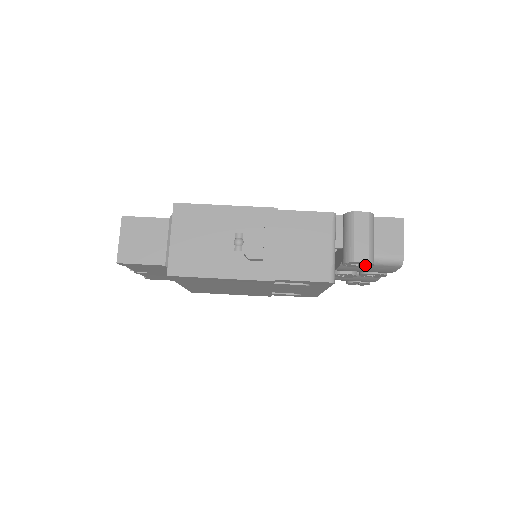
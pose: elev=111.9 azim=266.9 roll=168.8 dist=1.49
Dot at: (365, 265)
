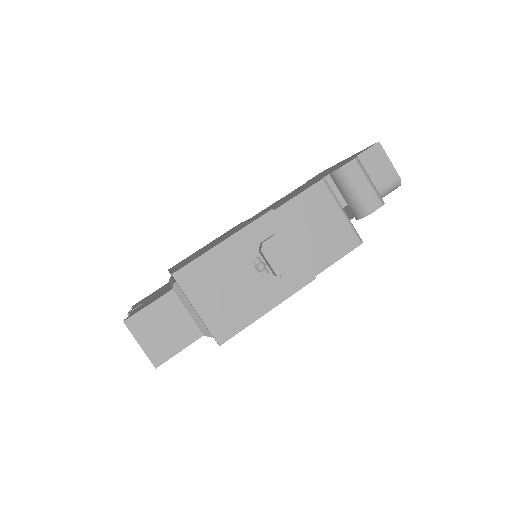
Dot at: occluded
